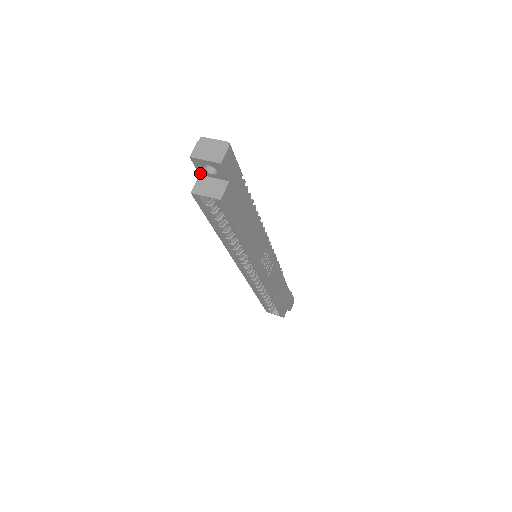
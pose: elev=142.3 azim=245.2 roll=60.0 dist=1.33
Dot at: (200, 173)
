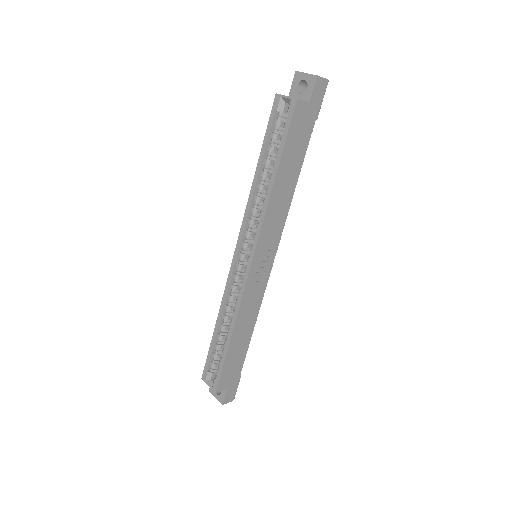
Dot at: (290, 94)
